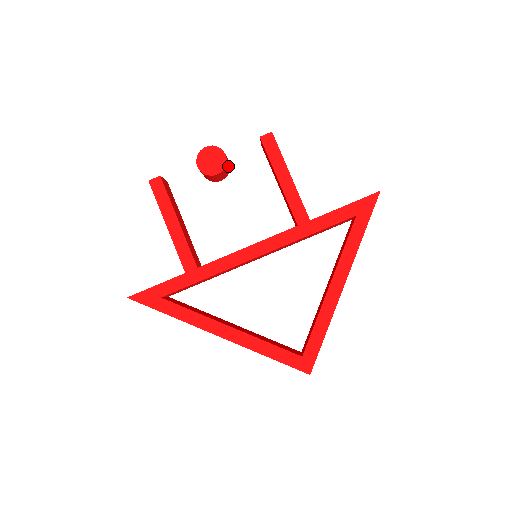
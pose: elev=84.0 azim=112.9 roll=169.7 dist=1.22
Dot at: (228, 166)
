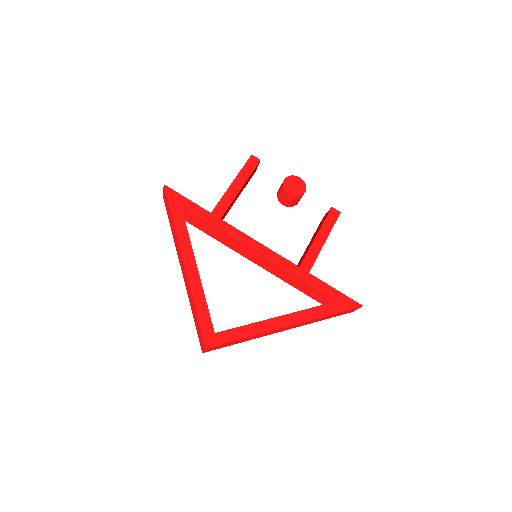
Dot at: (297, 201)
